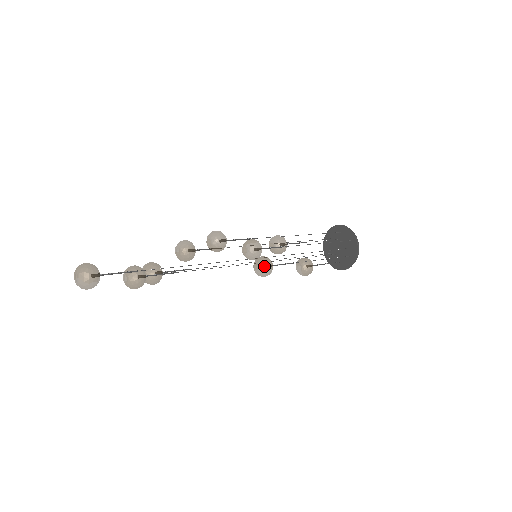
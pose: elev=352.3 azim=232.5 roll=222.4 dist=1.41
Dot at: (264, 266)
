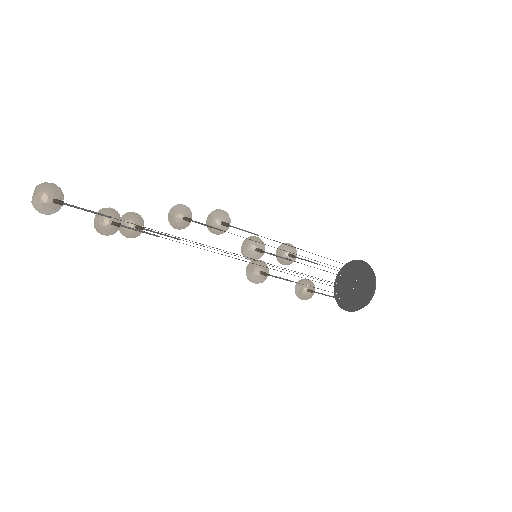
Dot at: (258, 272)
